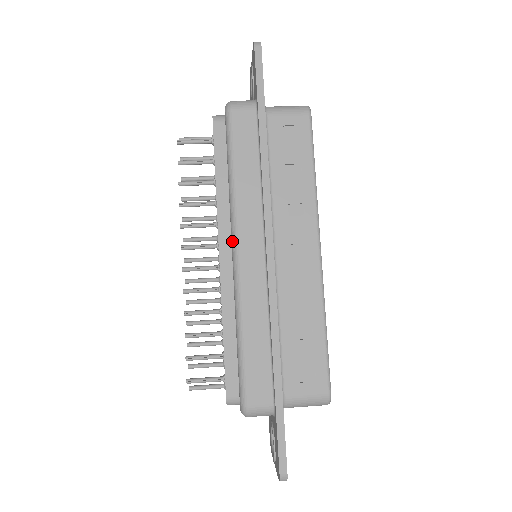
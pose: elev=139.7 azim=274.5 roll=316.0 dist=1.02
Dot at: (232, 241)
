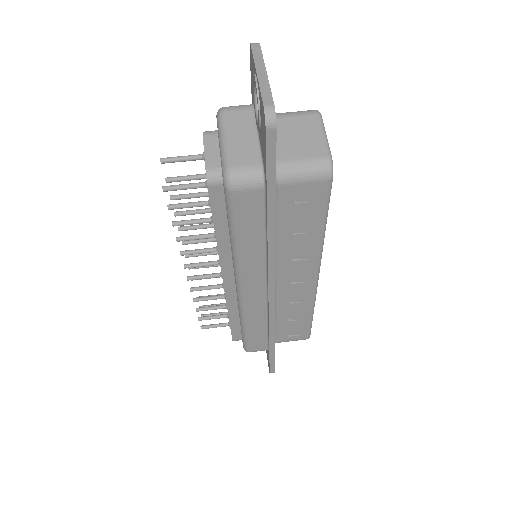
Dot at: (236, 282)
